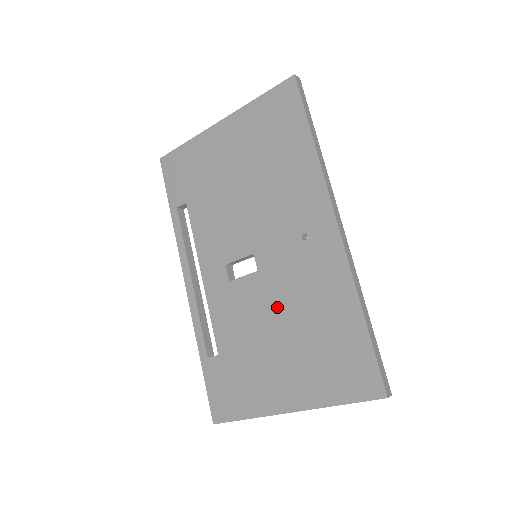
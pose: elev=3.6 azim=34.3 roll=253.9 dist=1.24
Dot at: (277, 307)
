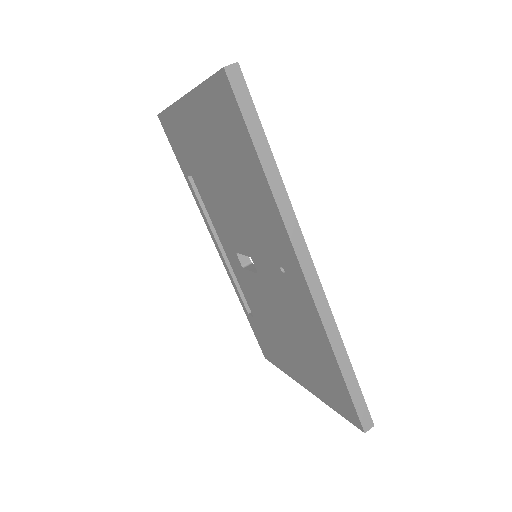
Dot at: (279, 313)
